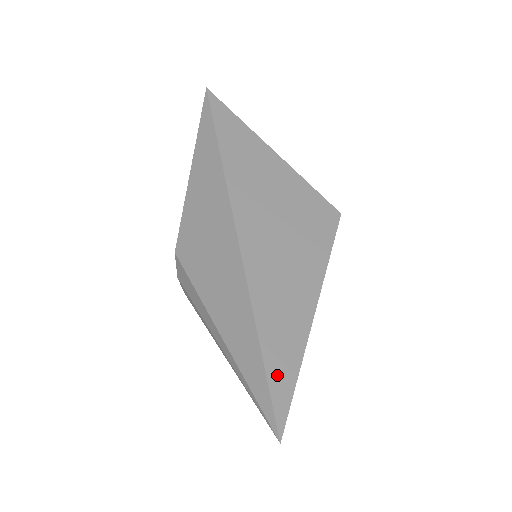
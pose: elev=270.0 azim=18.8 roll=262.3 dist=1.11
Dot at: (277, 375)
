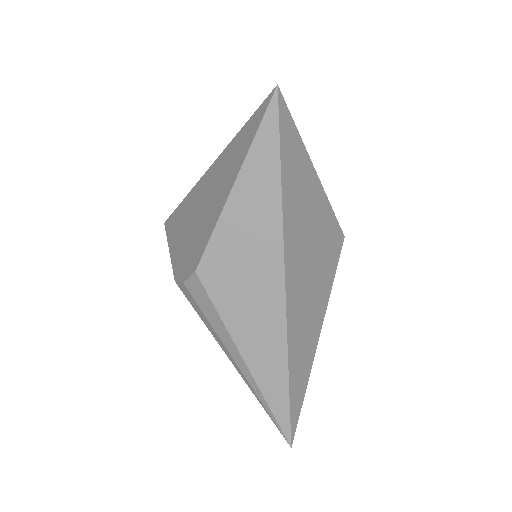
Dot at: (295, 403)
